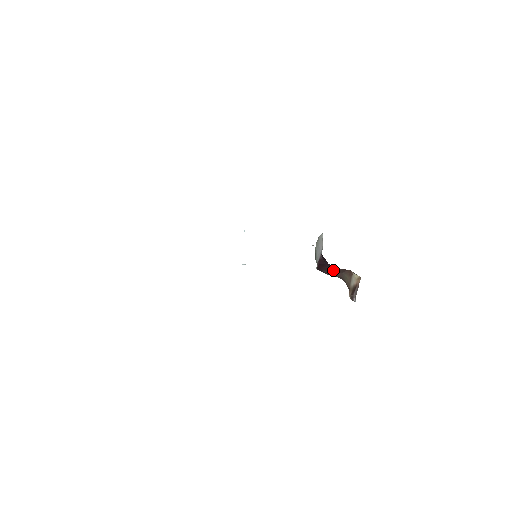
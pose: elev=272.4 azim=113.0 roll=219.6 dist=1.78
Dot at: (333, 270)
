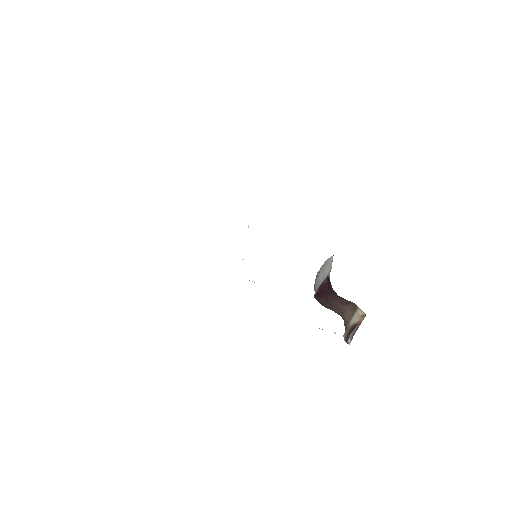
Dot at: (335, 300)
